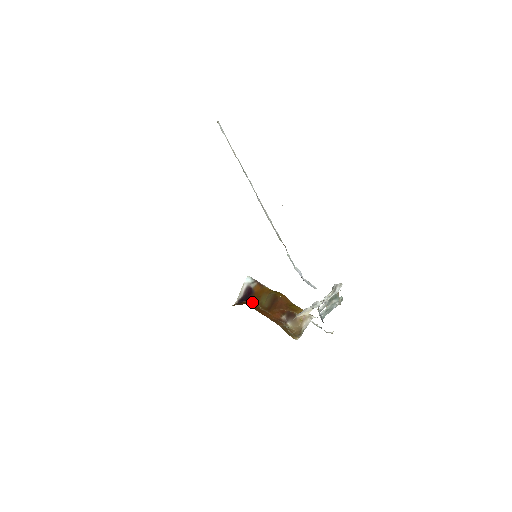
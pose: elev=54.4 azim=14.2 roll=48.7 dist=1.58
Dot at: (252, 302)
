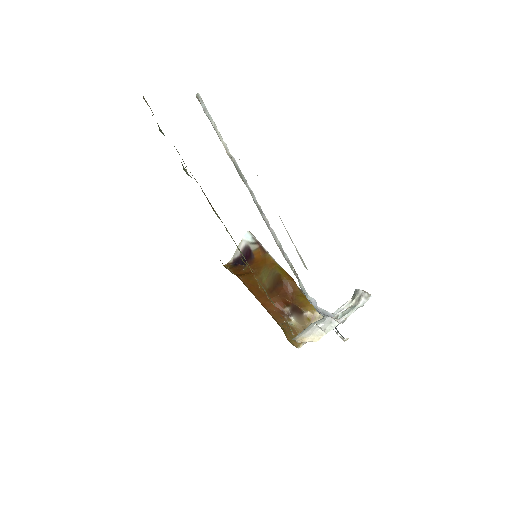
Dot at: (250, 275)
